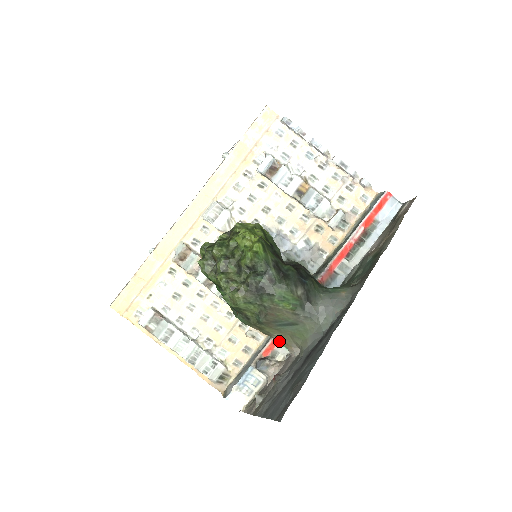
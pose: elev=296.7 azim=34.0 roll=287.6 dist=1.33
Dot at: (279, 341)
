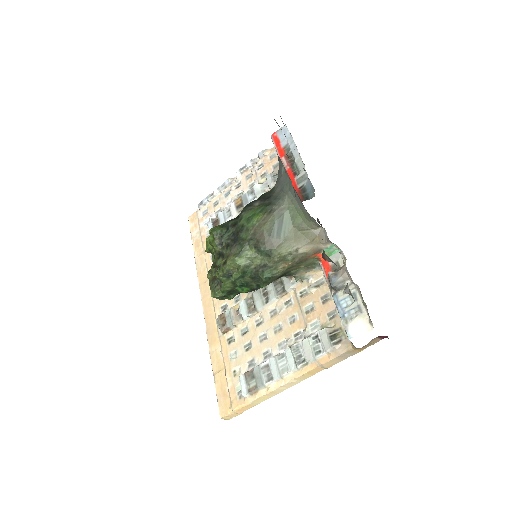
Dot at: (310, 249)
